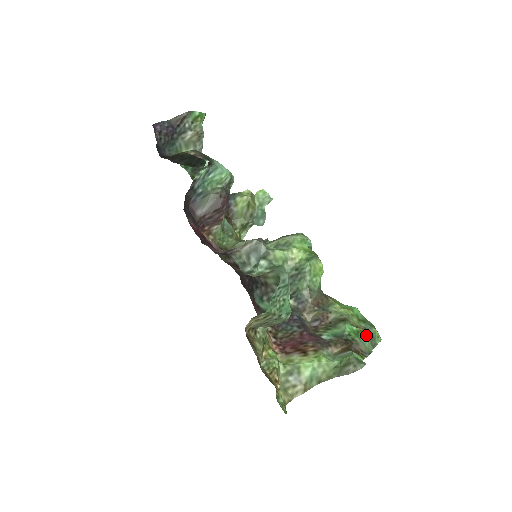
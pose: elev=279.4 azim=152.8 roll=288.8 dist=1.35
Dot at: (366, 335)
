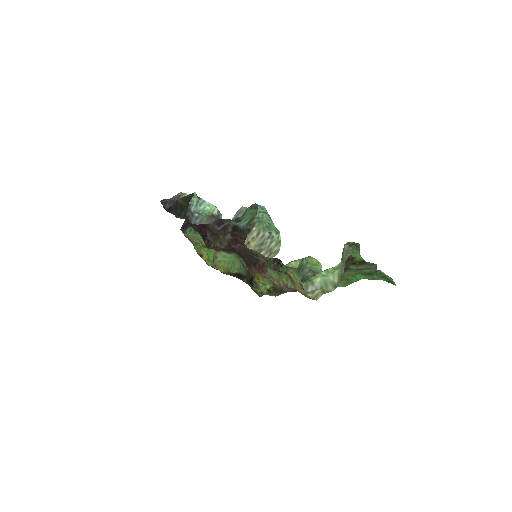
Dot at: occluded
